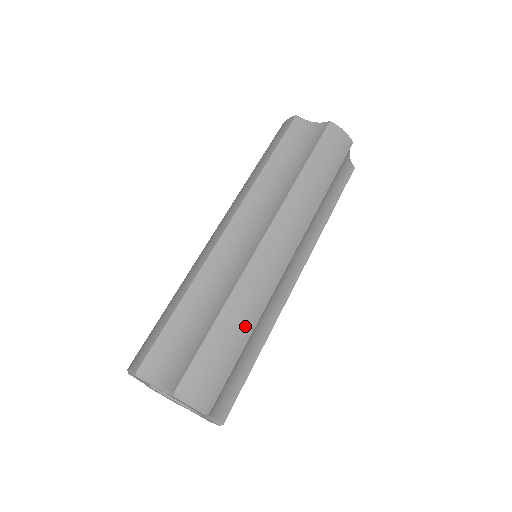
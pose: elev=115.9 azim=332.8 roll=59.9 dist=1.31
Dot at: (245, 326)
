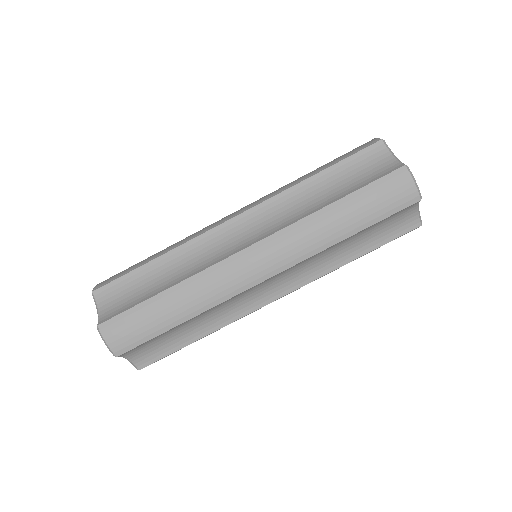
Dot at: (183, 312)
